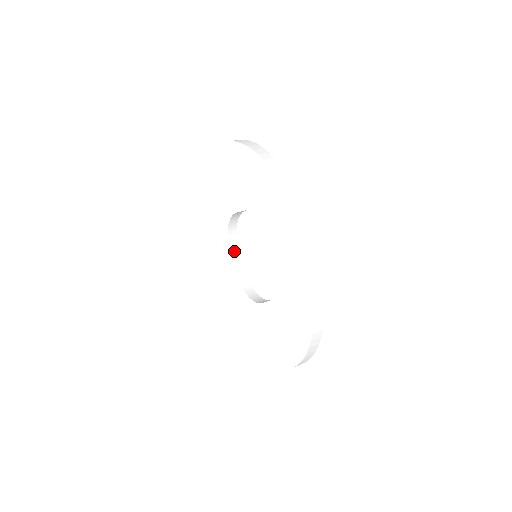
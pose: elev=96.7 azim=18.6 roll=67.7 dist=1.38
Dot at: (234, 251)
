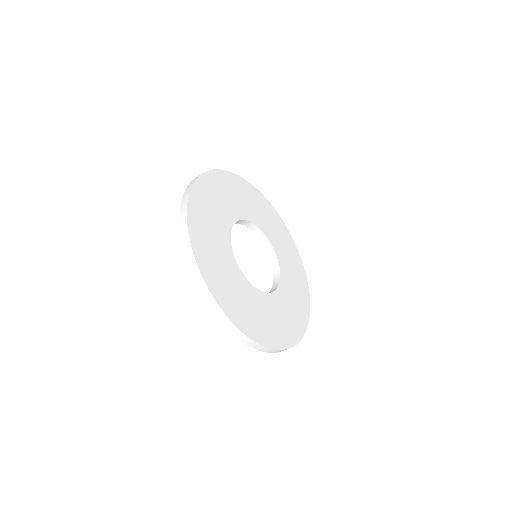
Dot at: (246, 223)
